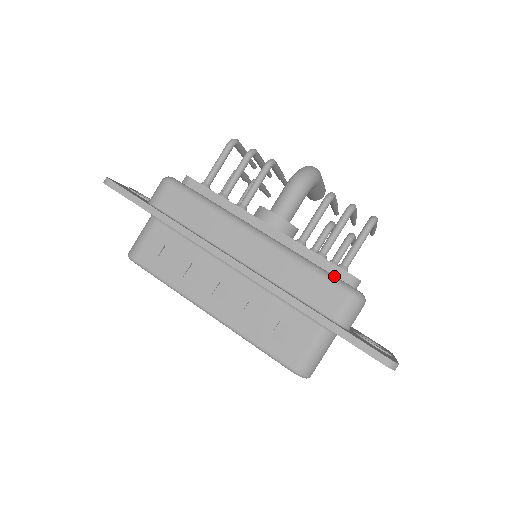
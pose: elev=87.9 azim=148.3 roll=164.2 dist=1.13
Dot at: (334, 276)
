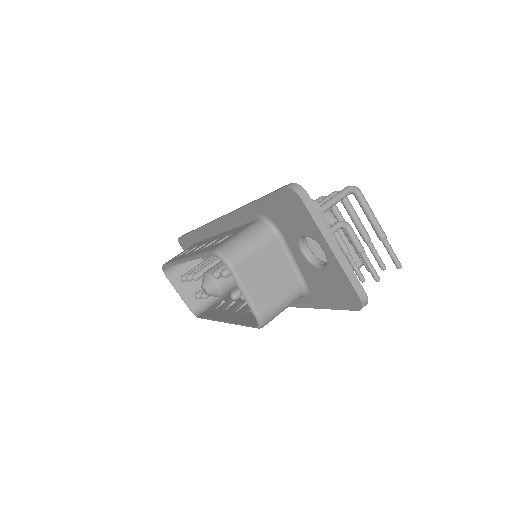
Dot at: occluded
